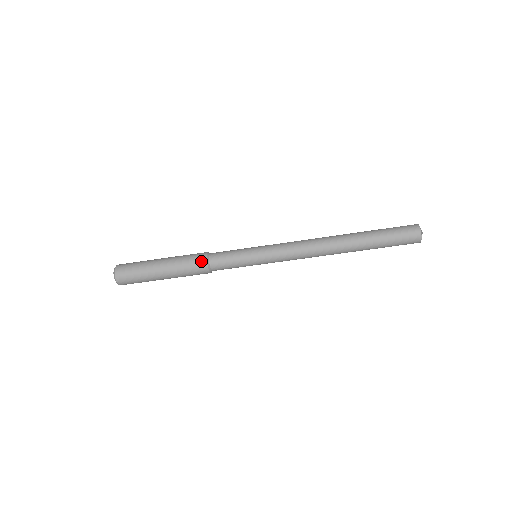
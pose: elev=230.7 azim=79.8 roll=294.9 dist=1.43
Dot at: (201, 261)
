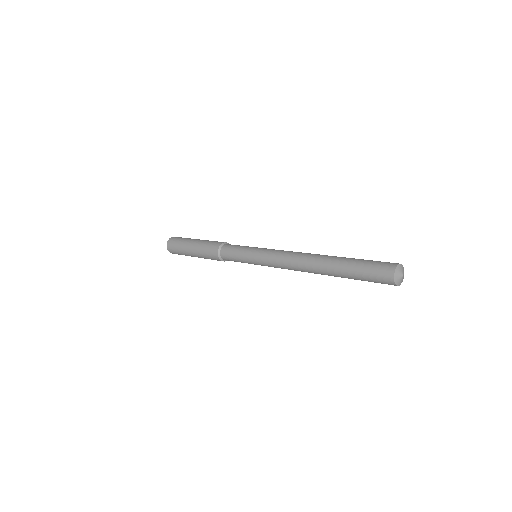
Dot at: (216, 258)
